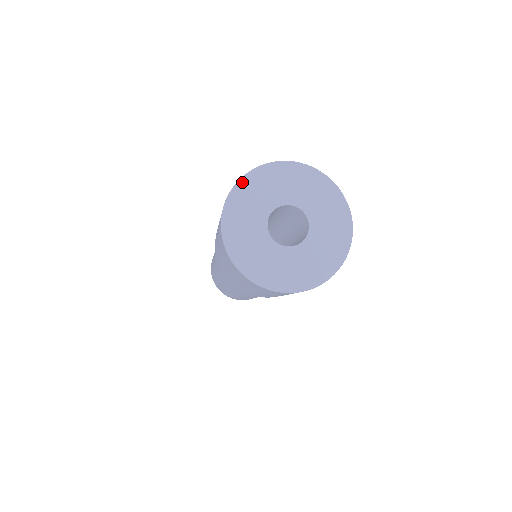
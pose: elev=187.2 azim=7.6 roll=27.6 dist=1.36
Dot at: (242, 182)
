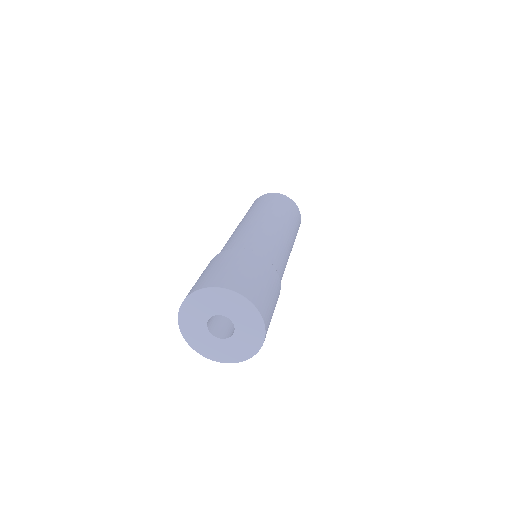
Dot at: (181, 311)
